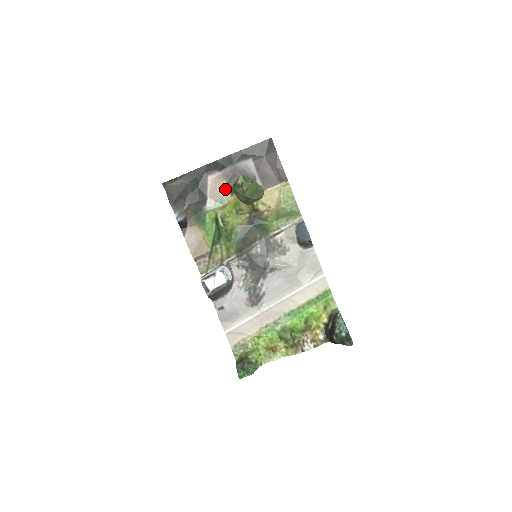
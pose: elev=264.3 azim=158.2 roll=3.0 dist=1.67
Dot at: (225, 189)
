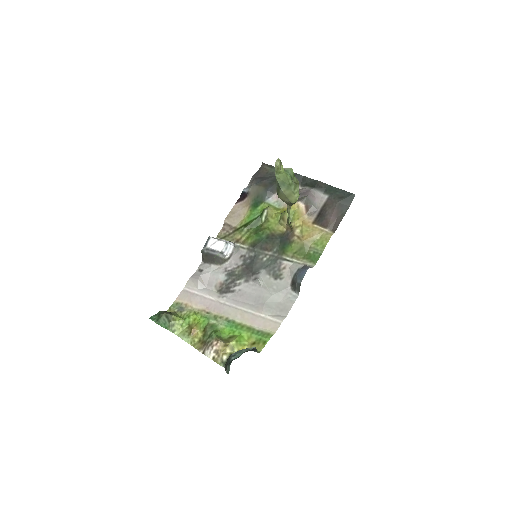
Dot at: occluded
